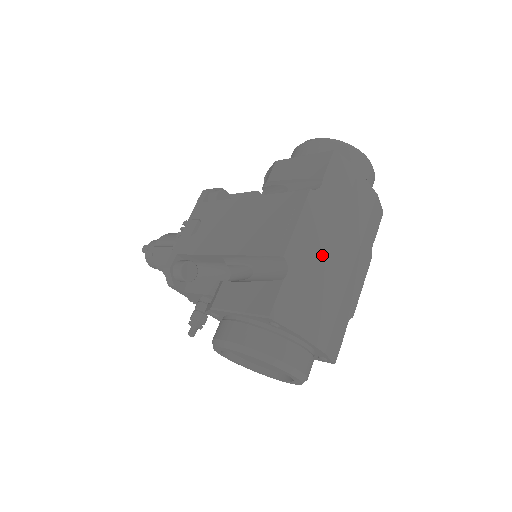
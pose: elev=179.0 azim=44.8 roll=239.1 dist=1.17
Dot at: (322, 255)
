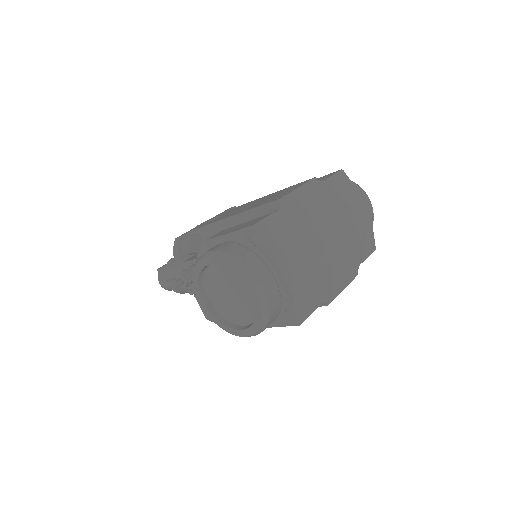
Dot at: (312, 220)
